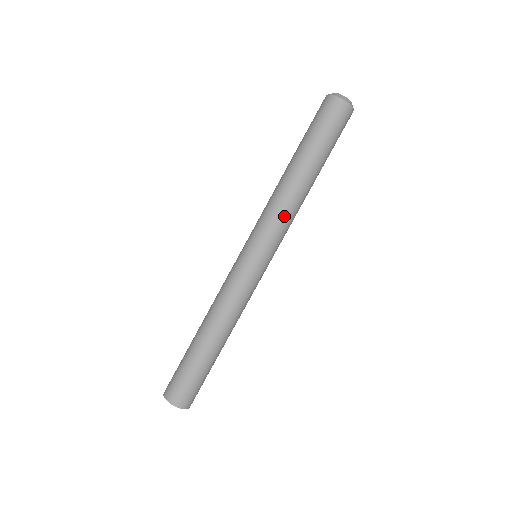
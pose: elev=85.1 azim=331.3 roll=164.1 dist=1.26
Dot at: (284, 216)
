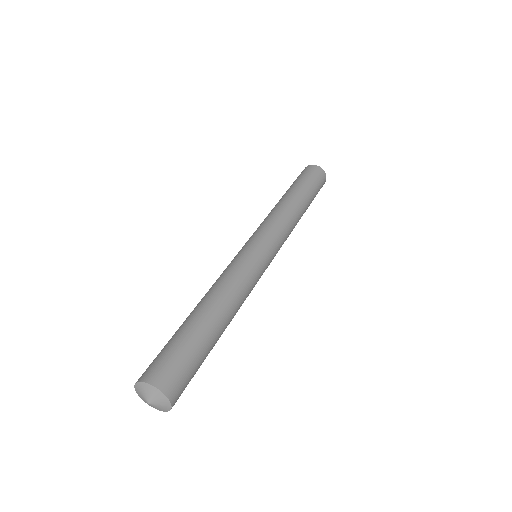
Dot at: (283, 221)
